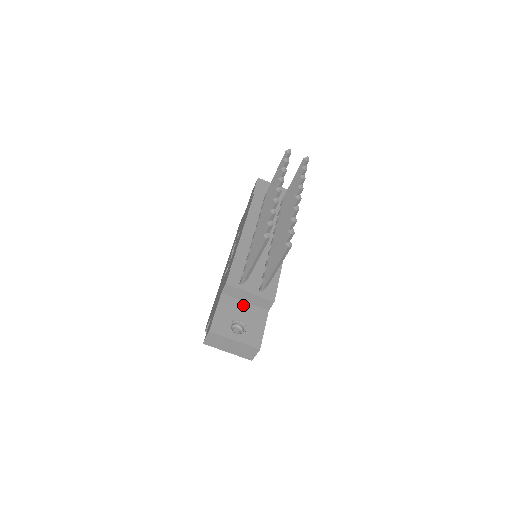
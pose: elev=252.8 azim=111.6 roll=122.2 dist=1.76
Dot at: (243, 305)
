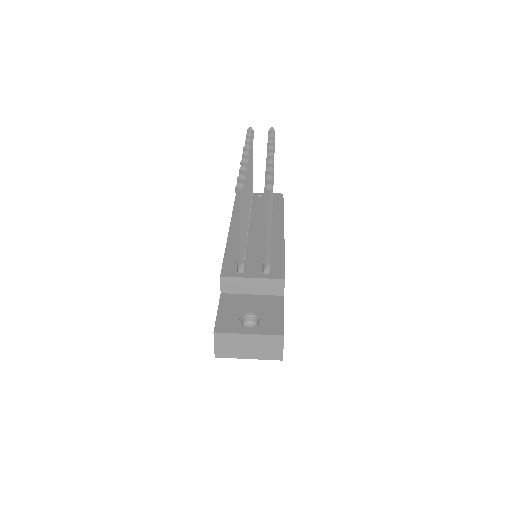
Dot at: (250, 298)
